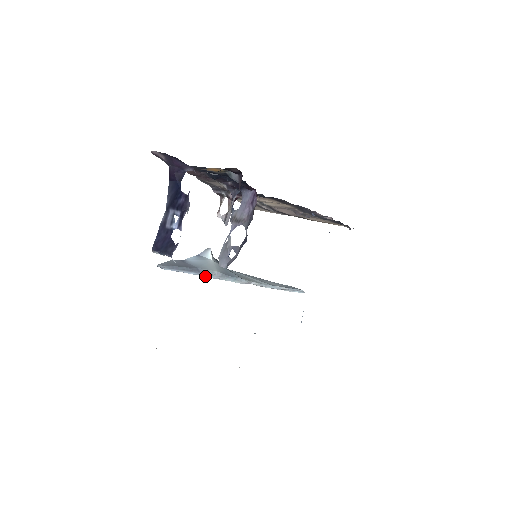
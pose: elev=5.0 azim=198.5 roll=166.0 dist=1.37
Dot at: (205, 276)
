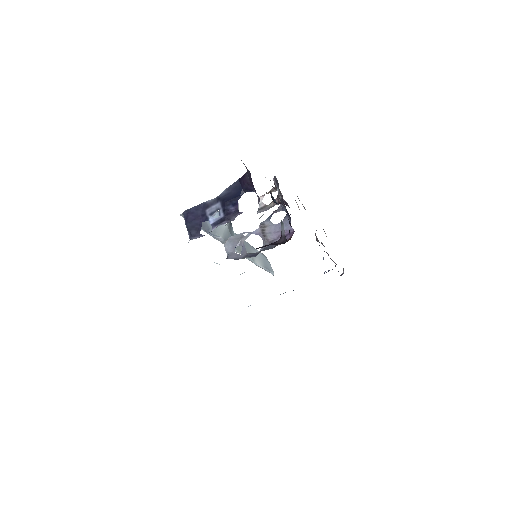
Dot at: (210, 235)
